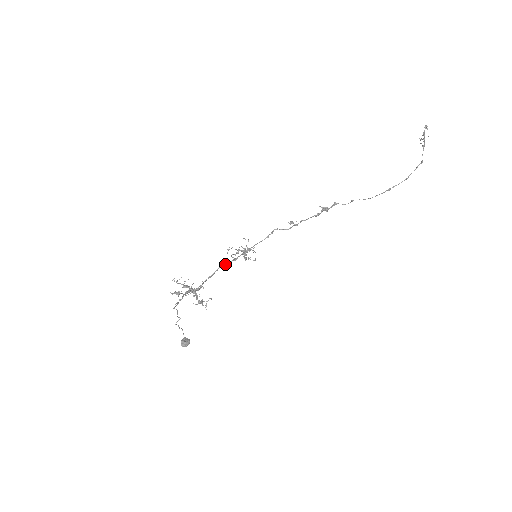
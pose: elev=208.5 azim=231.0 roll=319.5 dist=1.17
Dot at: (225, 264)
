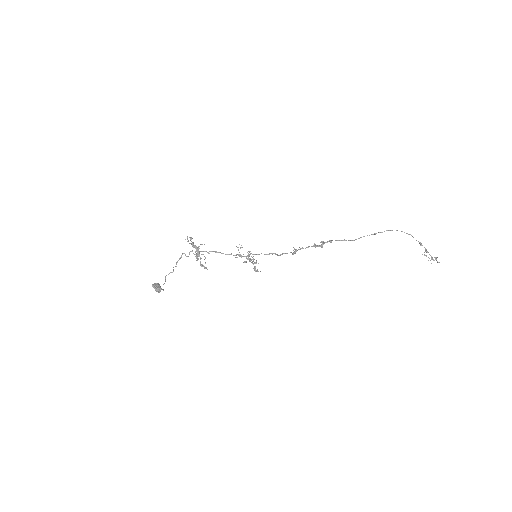
Dot at: occluded
